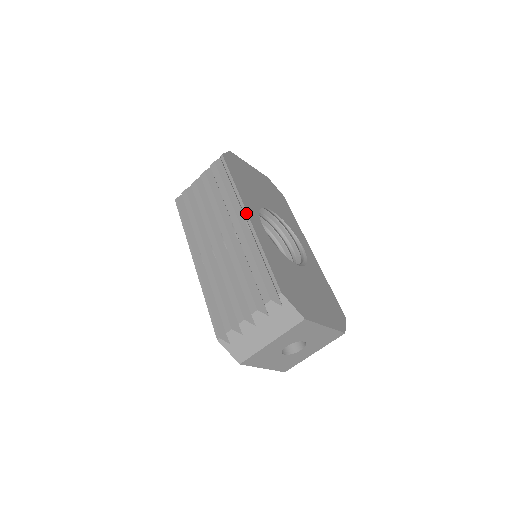
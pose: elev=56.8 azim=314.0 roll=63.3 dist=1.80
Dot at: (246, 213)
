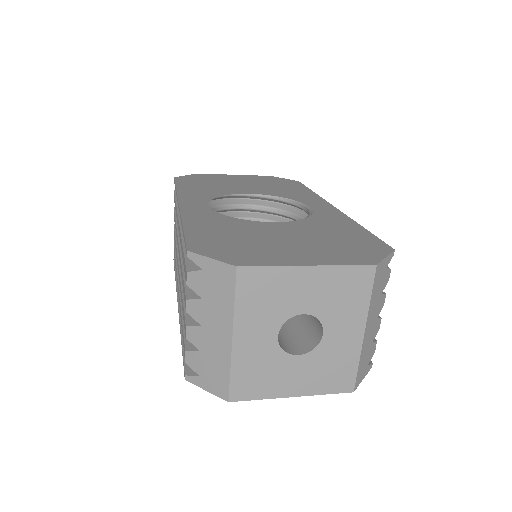
Dot at: (178, 204)
